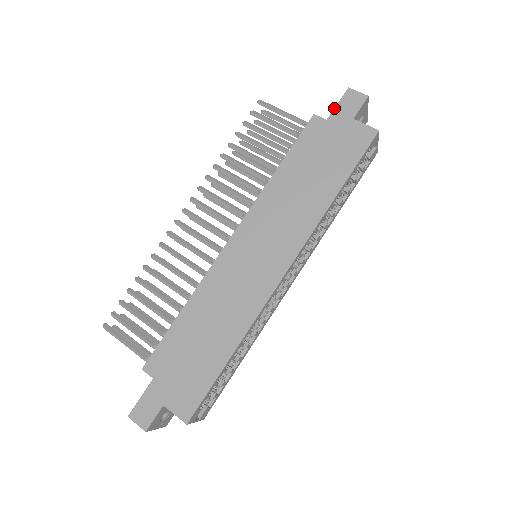
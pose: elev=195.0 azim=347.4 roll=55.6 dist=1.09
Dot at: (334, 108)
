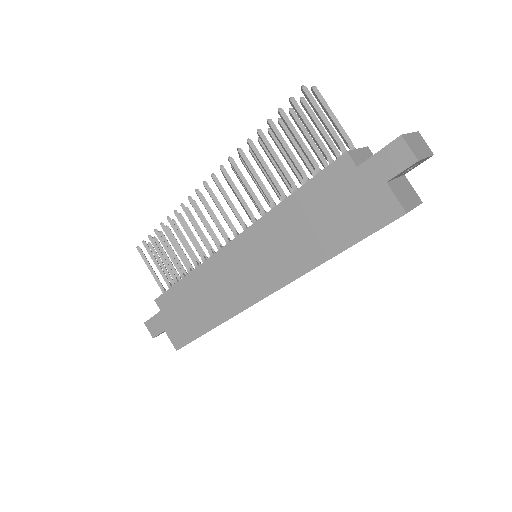
Dot at: (371, 156)
